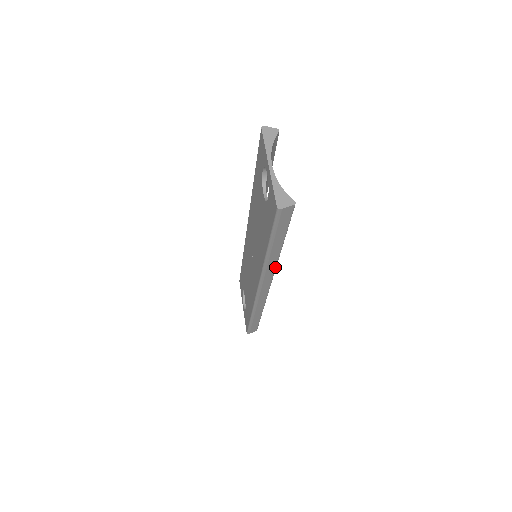
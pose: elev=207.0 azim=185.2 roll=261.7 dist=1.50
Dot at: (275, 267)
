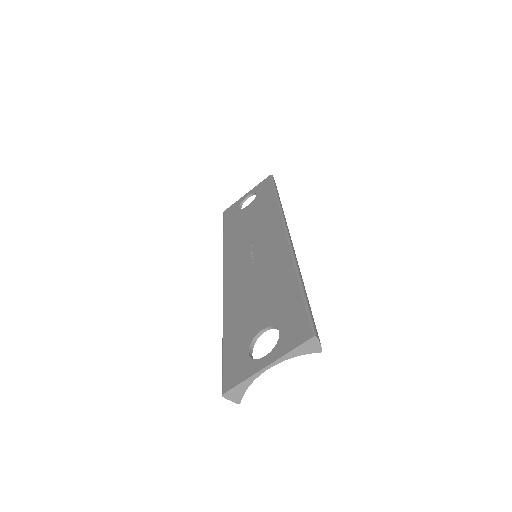
Dot at: occluded
